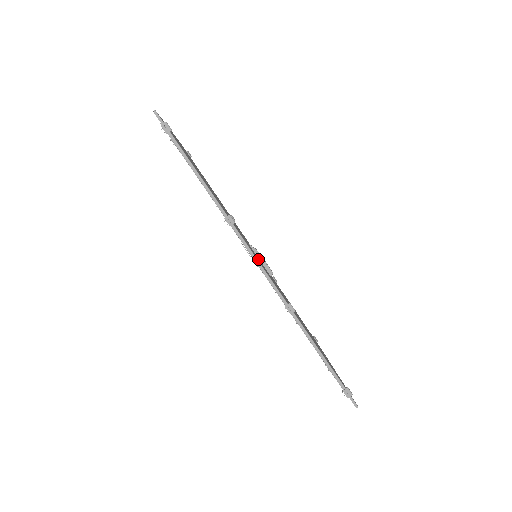
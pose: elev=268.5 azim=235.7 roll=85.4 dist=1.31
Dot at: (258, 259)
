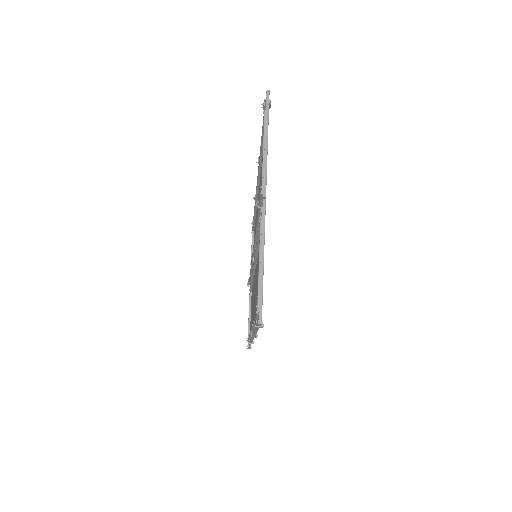
Dot at: occluded
